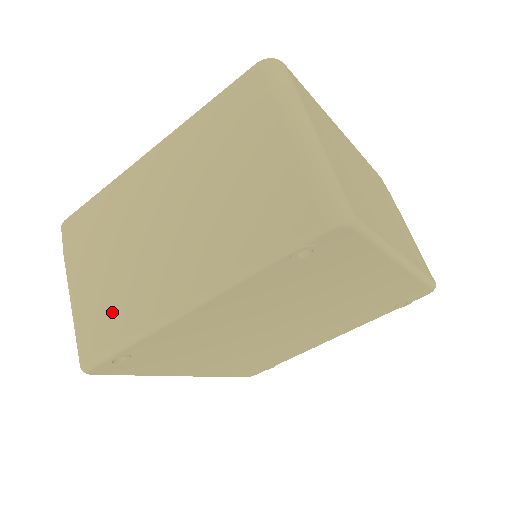
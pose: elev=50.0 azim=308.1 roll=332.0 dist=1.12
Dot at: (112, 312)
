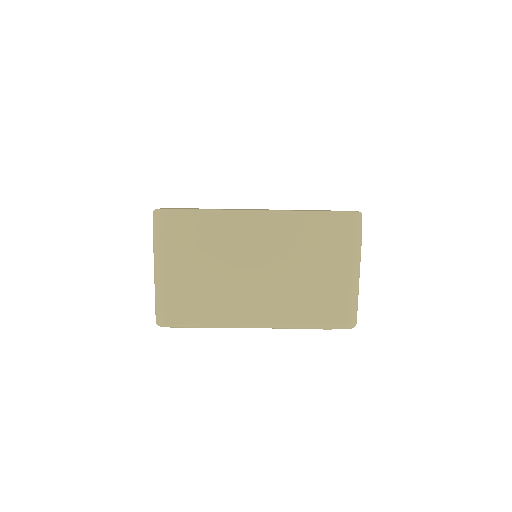
Dot at: (199, 304)
